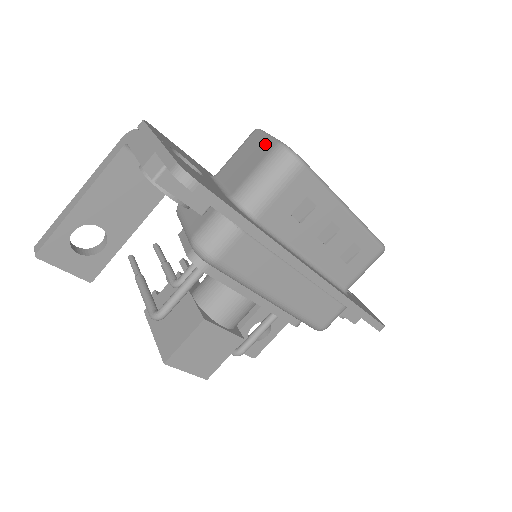
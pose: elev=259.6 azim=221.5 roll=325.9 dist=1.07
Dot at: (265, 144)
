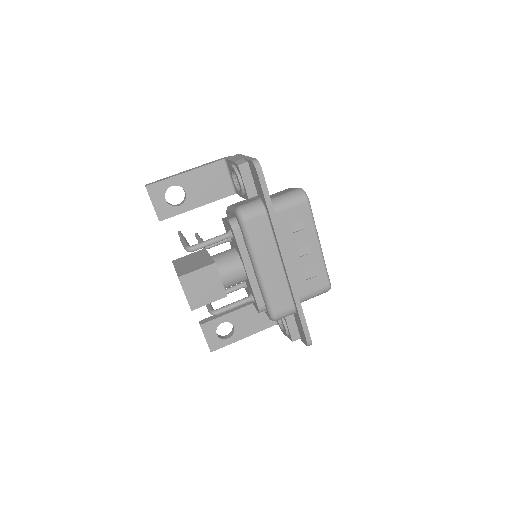
Dot at: (292, 189)
